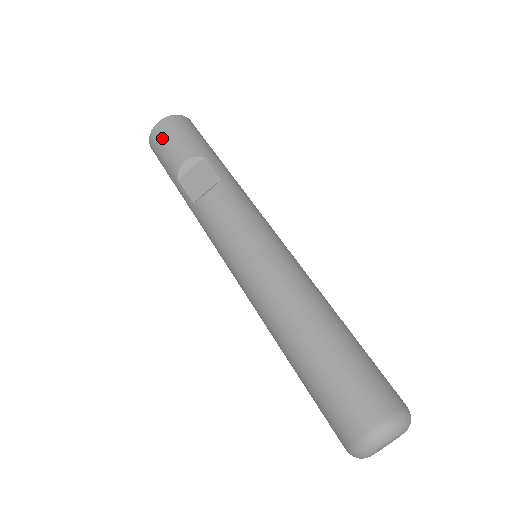
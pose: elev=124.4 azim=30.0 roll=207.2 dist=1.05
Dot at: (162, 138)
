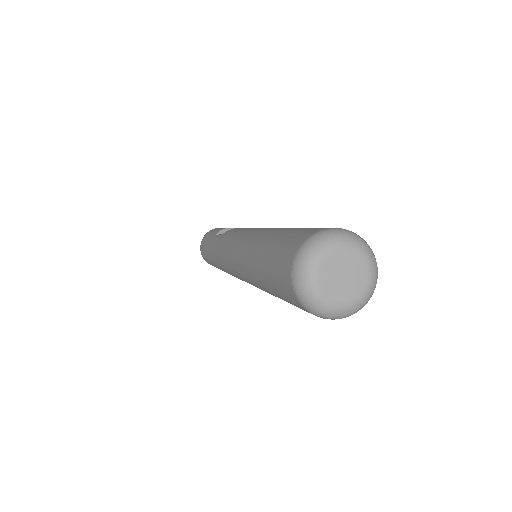
Dot at: occluded
